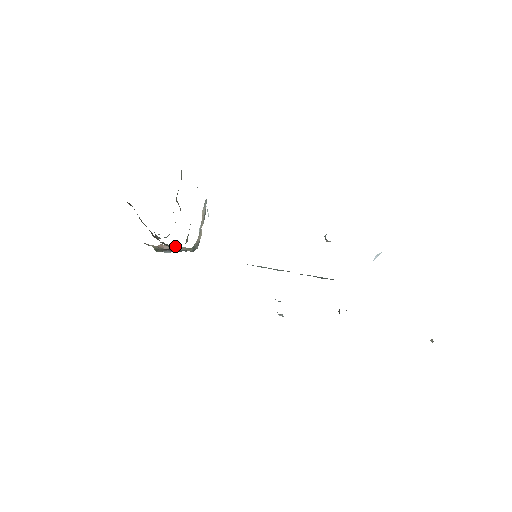
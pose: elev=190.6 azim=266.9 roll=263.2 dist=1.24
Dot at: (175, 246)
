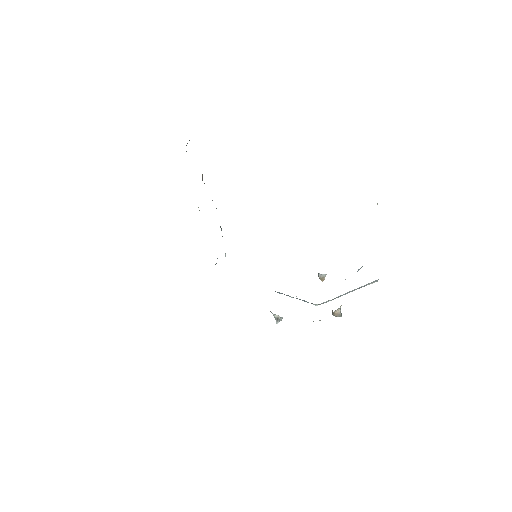
Dot at: occluded
